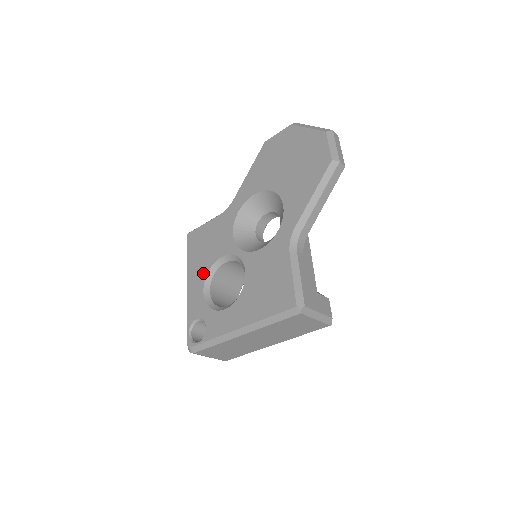
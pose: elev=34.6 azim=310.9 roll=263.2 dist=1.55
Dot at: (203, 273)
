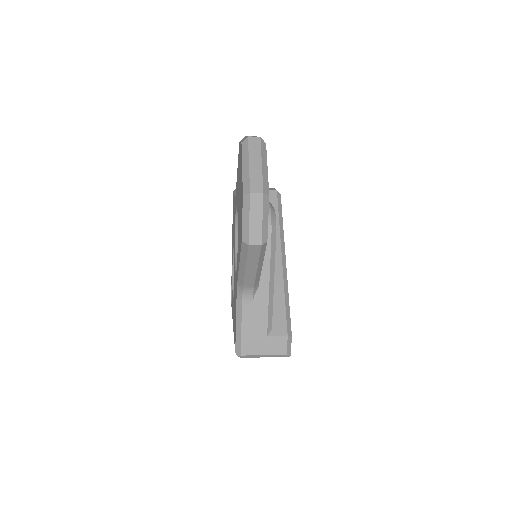
Dot at: occluded
